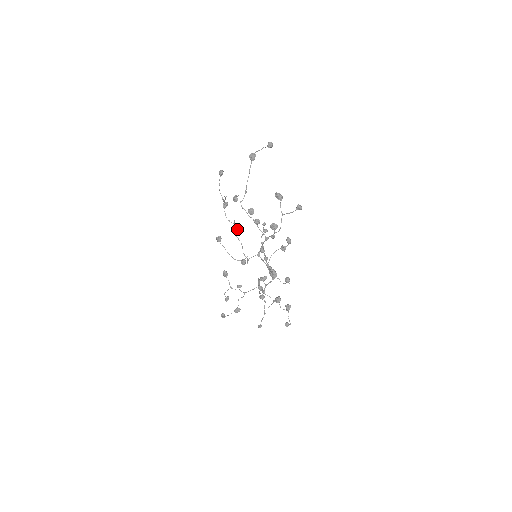
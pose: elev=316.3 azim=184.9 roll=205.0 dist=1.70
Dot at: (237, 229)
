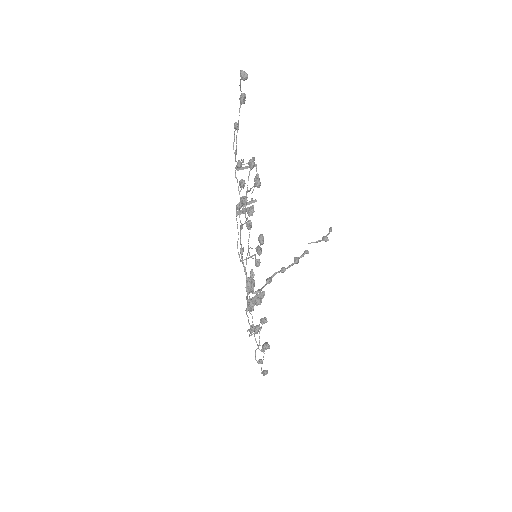
Dot at: (237, 208)
